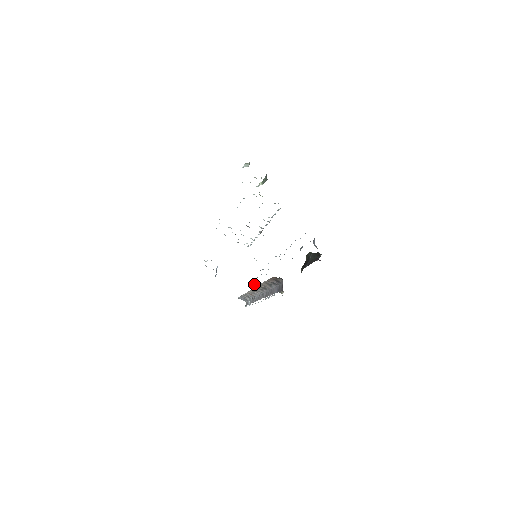
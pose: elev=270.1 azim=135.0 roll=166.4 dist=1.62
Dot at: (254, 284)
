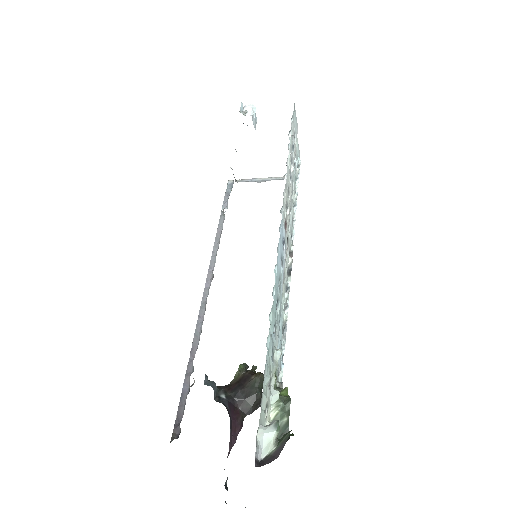
Dot at: (260, 180)
